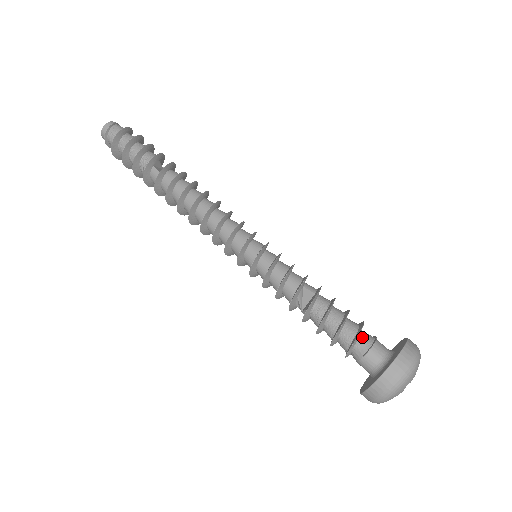
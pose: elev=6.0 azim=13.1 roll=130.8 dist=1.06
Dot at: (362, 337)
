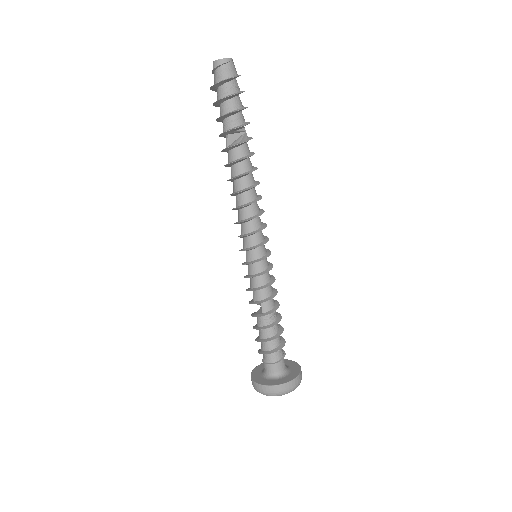
Dot at: (269, 355)
